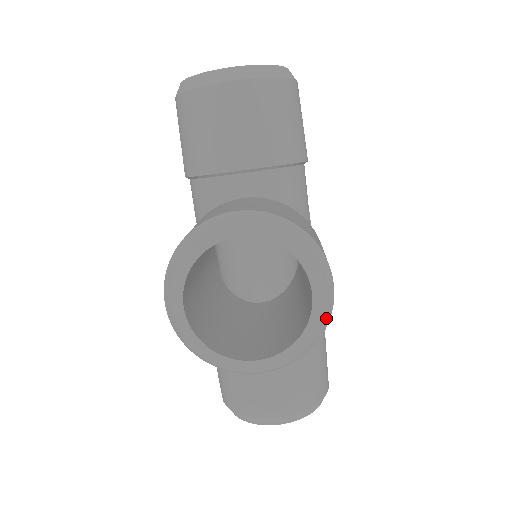
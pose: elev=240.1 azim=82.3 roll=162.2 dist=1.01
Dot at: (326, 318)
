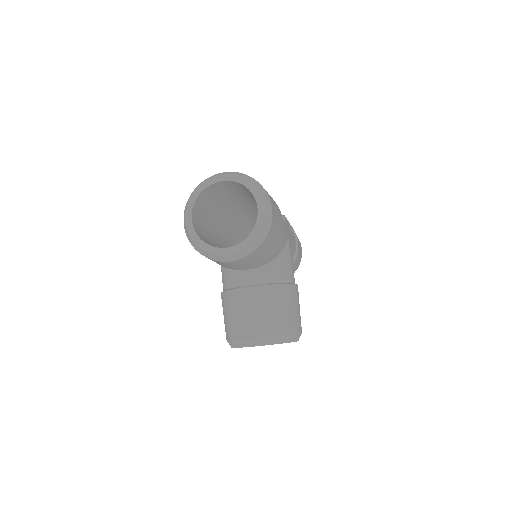
Dot at: occluded
